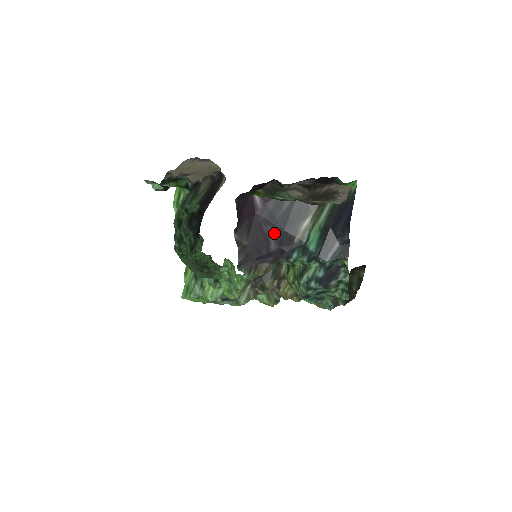
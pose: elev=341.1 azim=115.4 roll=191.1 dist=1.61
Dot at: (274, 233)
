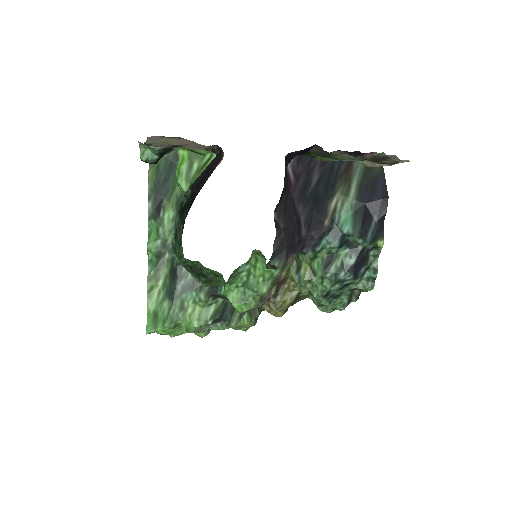
Dot at: (305, 215)
